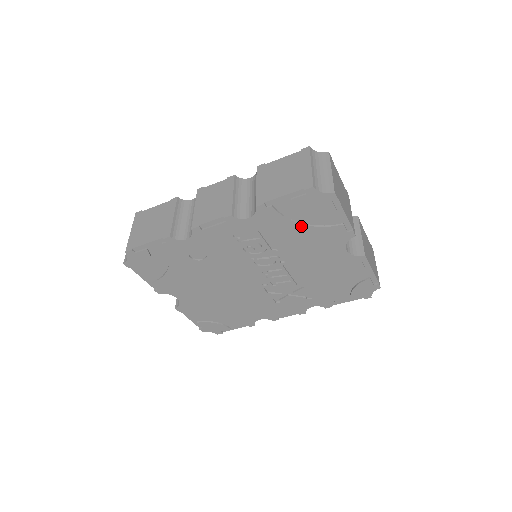
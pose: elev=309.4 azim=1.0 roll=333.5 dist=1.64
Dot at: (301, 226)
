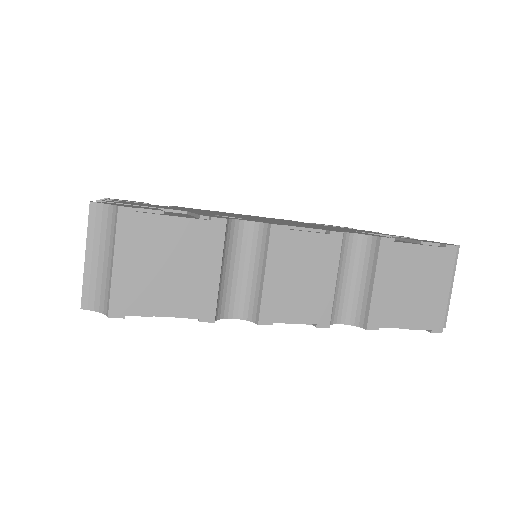
Dot at: occluded
